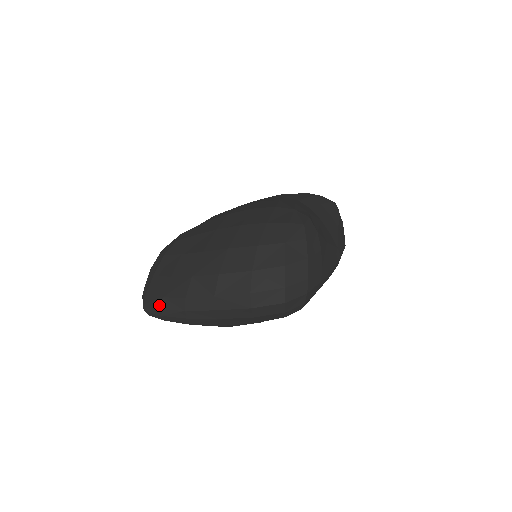
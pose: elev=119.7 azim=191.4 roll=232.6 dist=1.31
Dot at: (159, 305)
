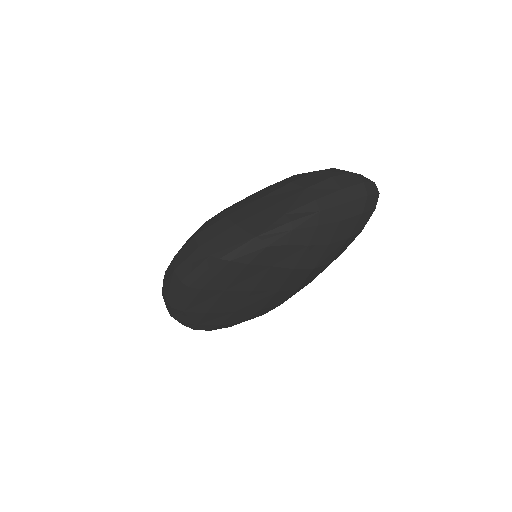
Dot at: (286, 220)
